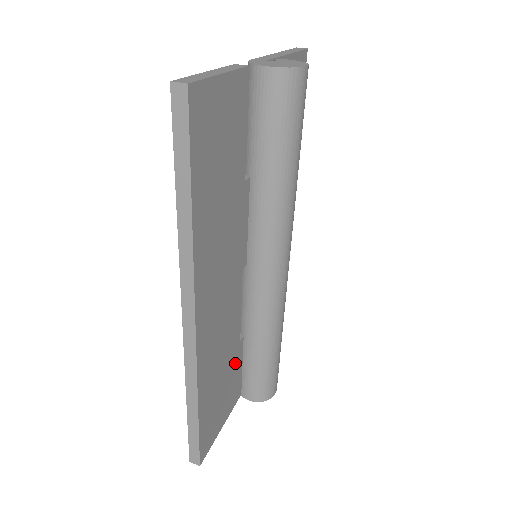
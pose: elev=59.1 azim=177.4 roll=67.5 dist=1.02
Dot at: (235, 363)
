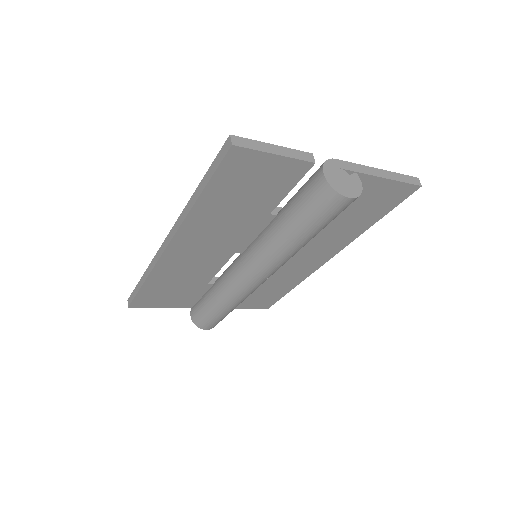
Dot at: (196, 290)
